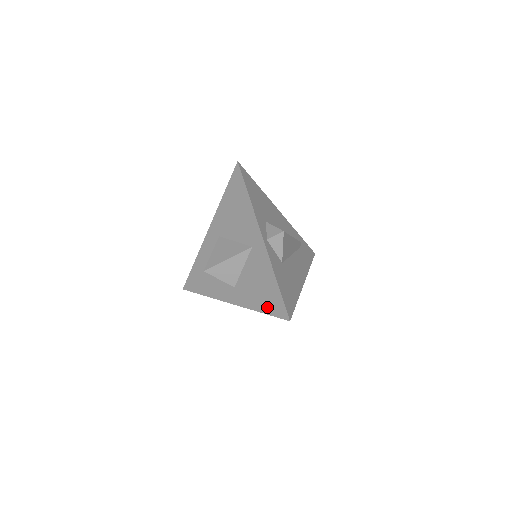
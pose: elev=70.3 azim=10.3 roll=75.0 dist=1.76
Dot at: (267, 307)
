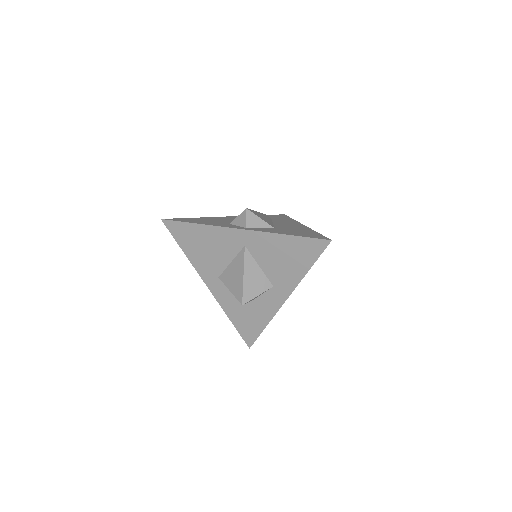
Dot at: (308, 259)
